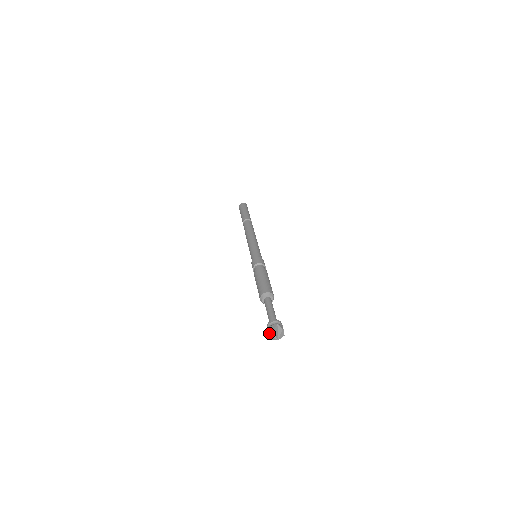
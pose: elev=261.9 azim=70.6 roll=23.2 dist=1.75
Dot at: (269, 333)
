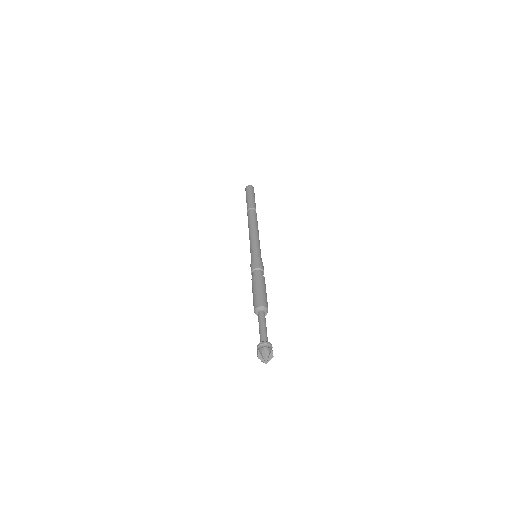
Dot at: (262, 352)
